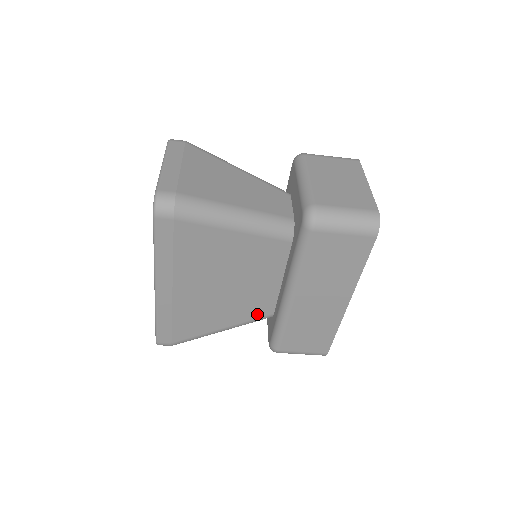
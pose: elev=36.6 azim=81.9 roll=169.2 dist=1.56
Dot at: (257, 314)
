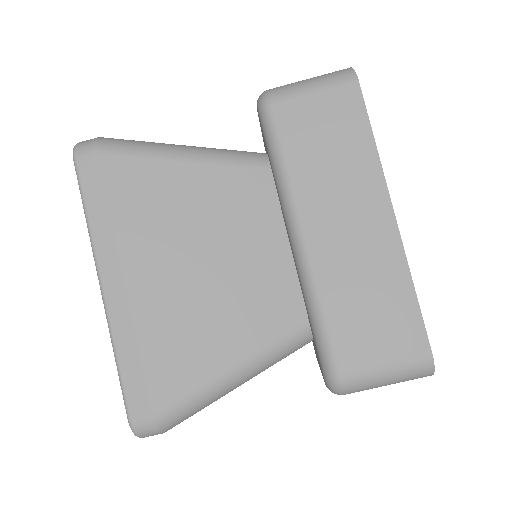
Dot at: (280, 324)
